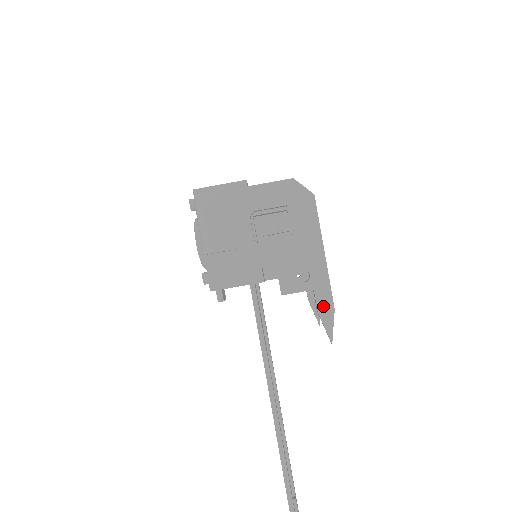
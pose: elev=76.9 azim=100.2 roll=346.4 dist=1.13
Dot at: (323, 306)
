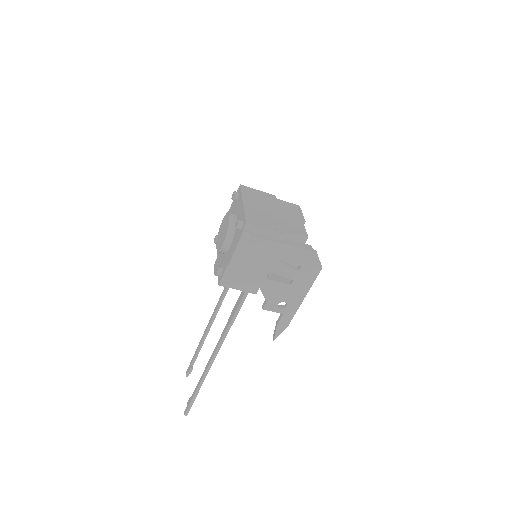
Dot at: (282, 323)
